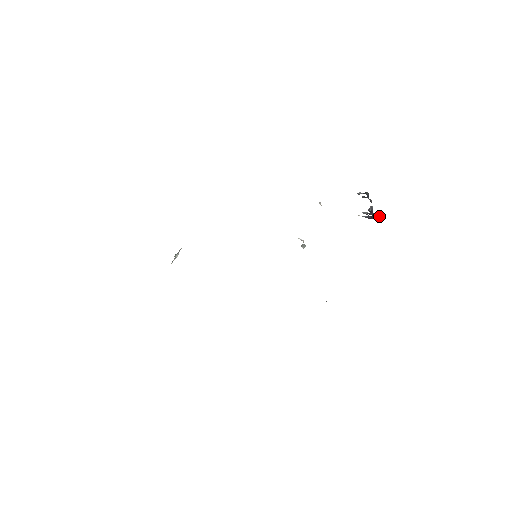
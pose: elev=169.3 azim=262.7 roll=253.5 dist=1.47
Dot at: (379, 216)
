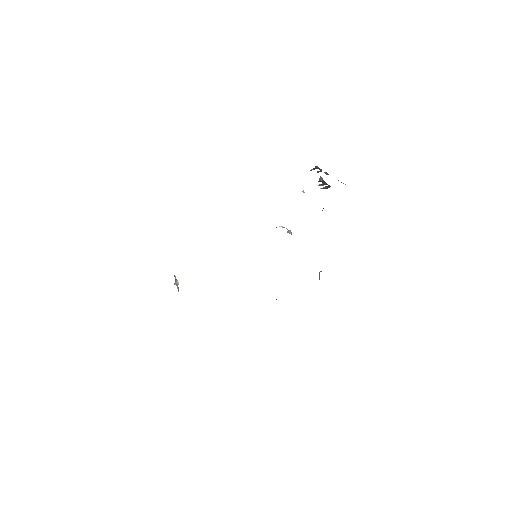
Dot at: occluded
